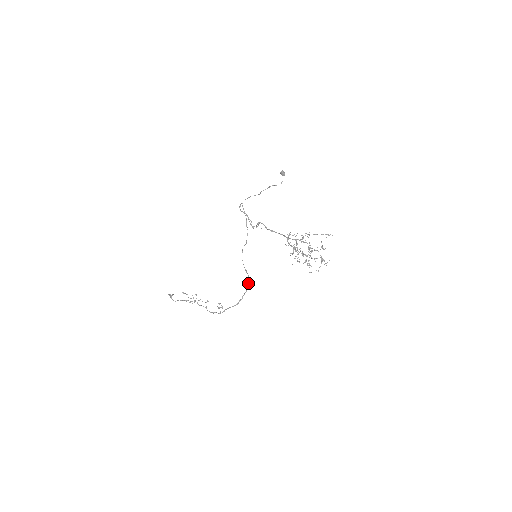
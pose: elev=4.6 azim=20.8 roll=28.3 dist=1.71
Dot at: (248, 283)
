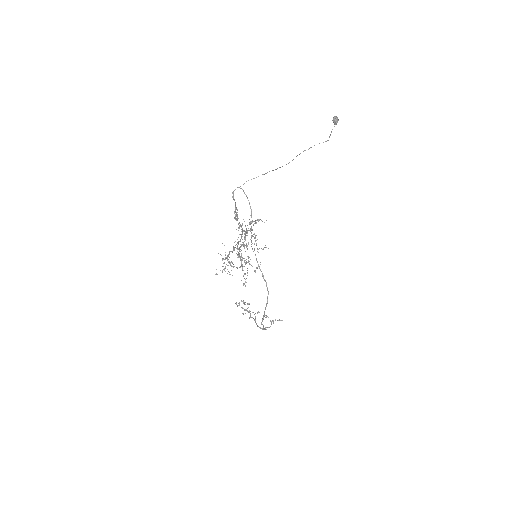
Dot at: (268, 292)
